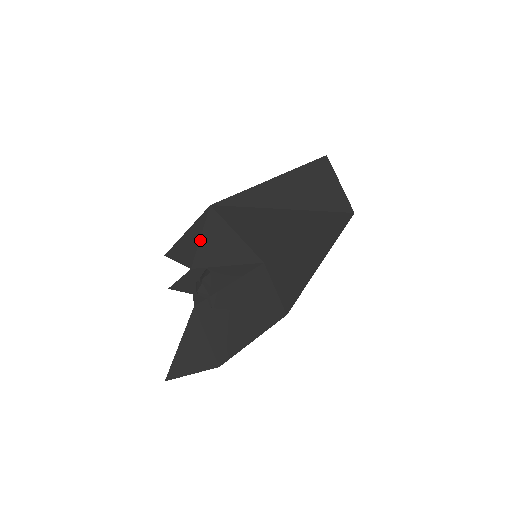
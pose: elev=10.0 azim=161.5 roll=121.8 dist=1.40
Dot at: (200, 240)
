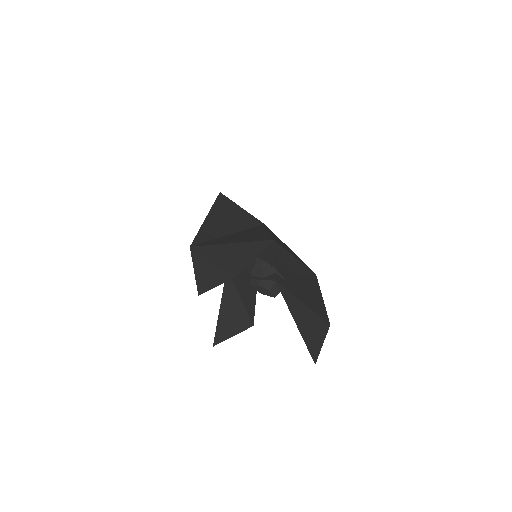
Dot at: (214, 263)
